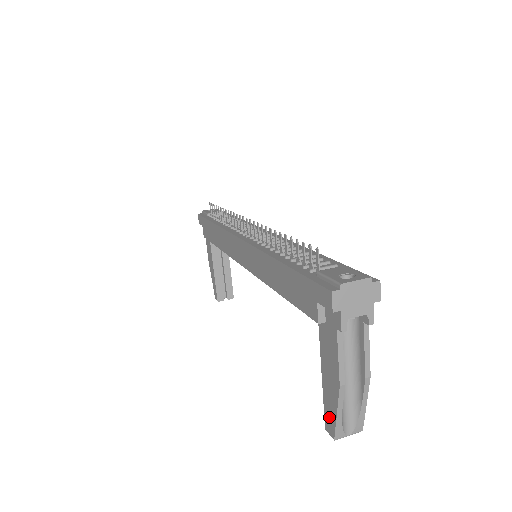
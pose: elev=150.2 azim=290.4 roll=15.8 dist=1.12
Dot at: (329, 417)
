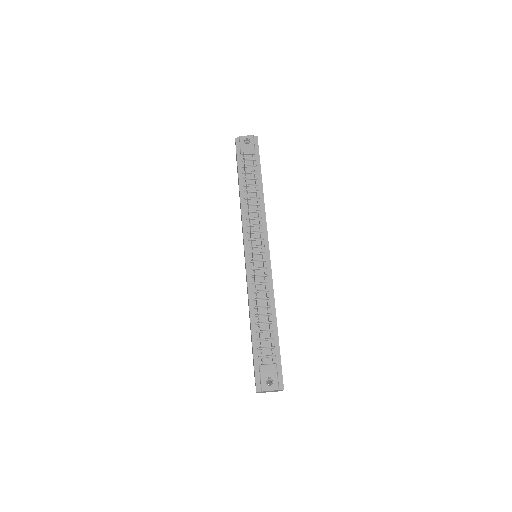
Dot at: occluded
